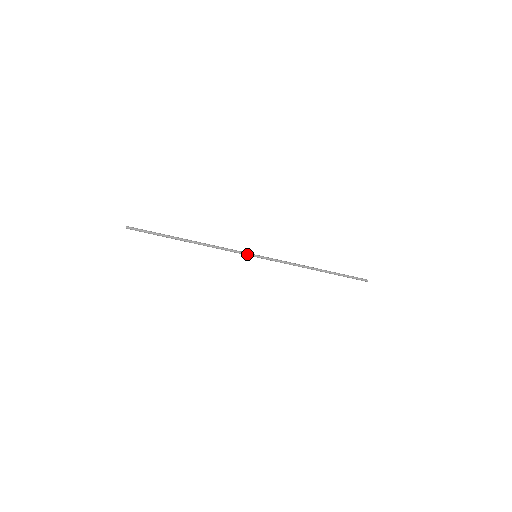
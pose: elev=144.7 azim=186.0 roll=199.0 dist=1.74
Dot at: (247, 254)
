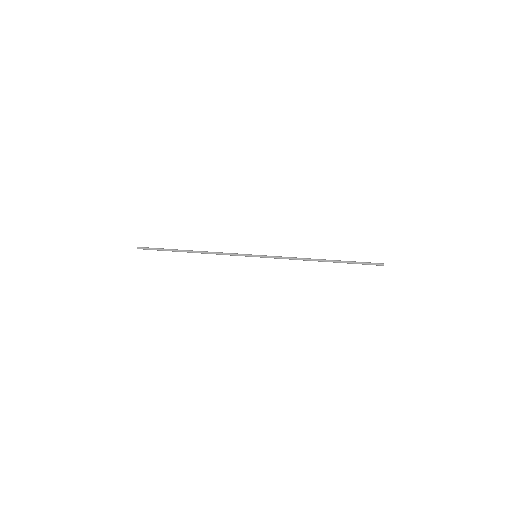
Dot at: (246, 255)
